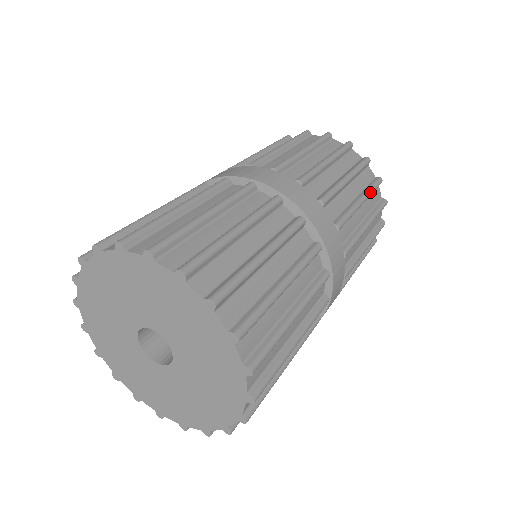
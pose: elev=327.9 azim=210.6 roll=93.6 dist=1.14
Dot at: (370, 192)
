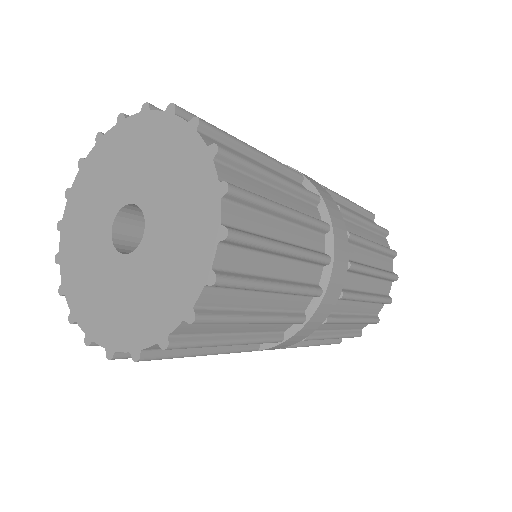
Dot at: occluded
